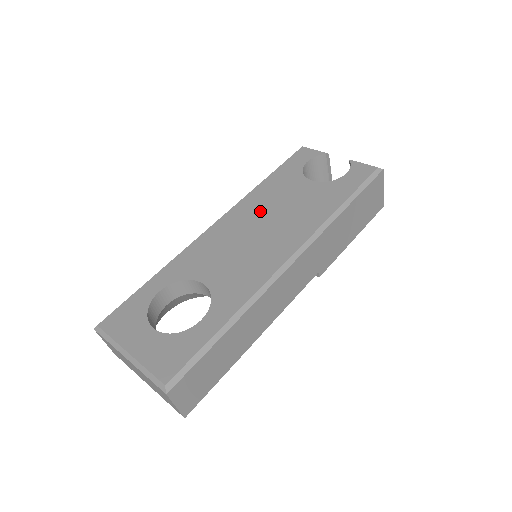
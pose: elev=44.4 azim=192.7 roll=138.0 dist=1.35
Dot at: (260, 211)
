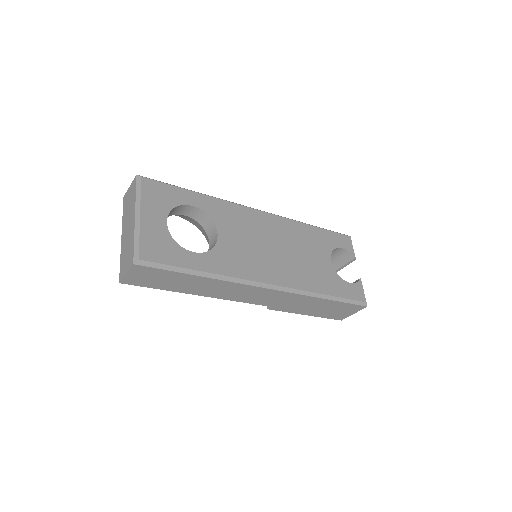
Dot at: (289, 239)
